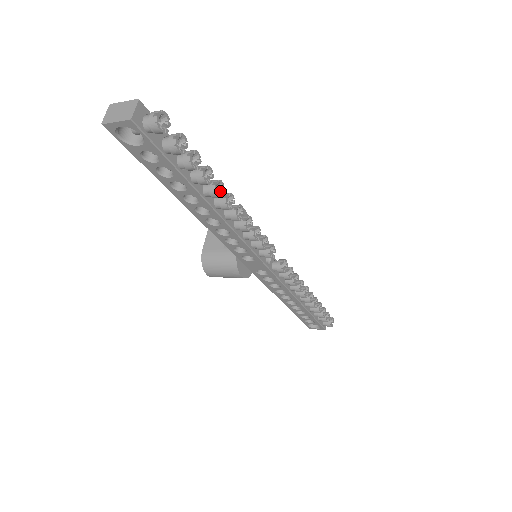
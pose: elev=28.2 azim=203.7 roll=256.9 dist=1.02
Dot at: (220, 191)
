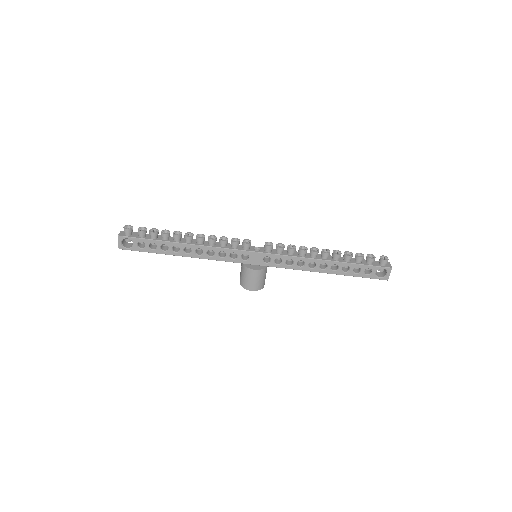
Dot at: (181, 235)
